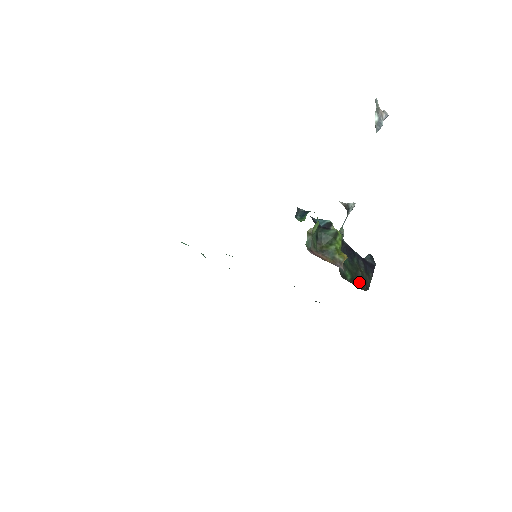
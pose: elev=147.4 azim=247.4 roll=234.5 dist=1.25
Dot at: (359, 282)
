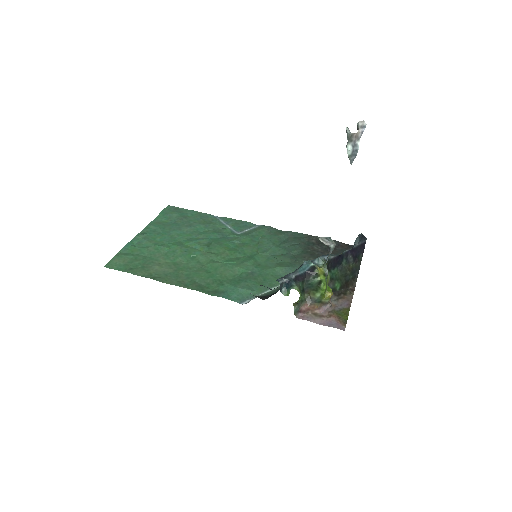
Dot at: (348, 280)
